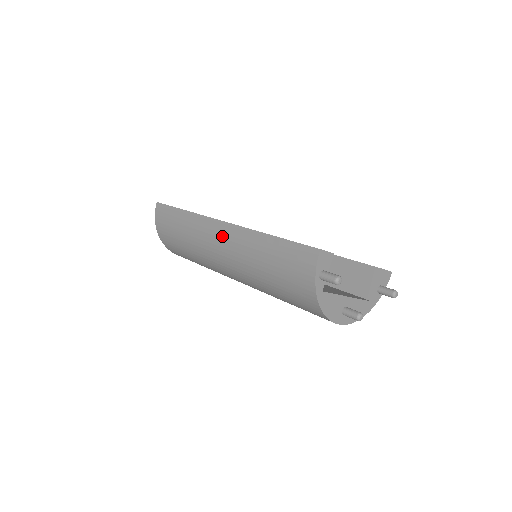
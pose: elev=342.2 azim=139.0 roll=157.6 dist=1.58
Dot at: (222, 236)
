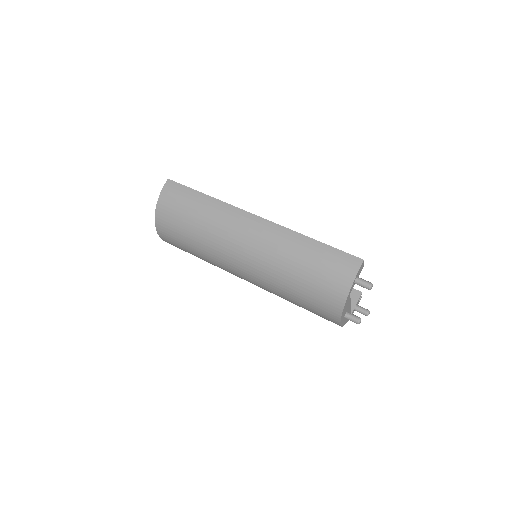
Dot at: (255, 228)
